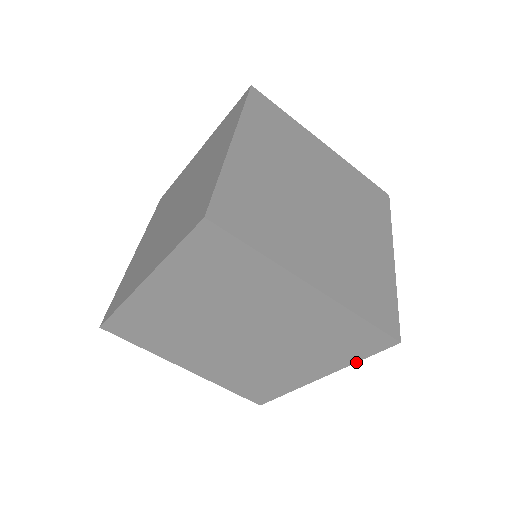
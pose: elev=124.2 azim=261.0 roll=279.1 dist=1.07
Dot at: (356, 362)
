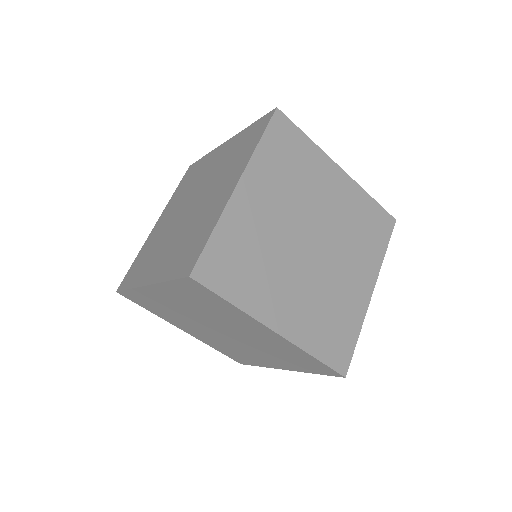
Dot at: (312, 373)
